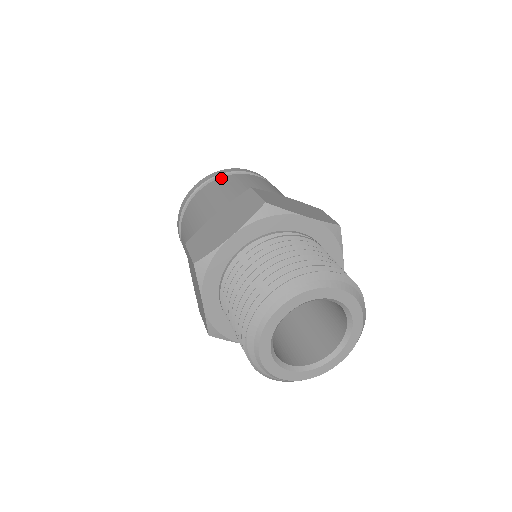
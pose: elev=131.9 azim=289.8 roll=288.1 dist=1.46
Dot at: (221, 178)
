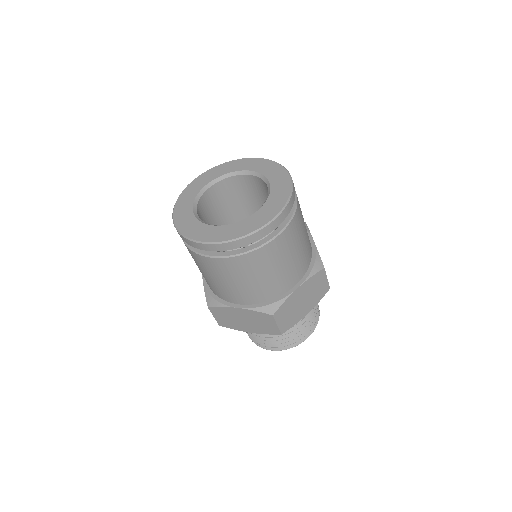
Dot at: (239, 259)
